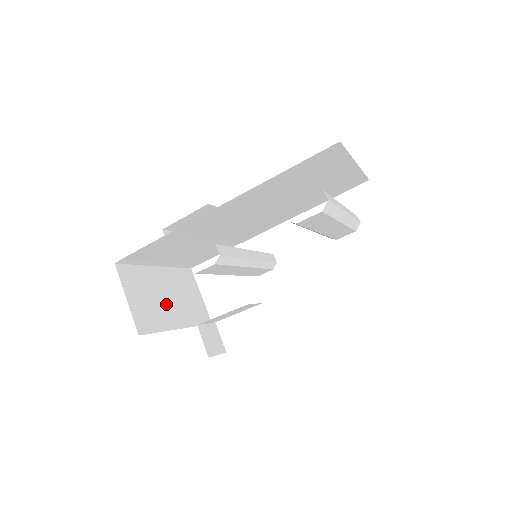
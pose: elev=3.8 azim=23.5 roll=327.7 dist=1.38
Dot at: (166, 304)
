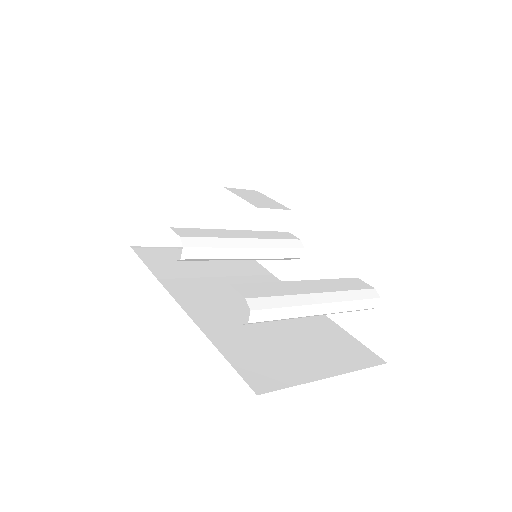
Dot at: (187, 222)
